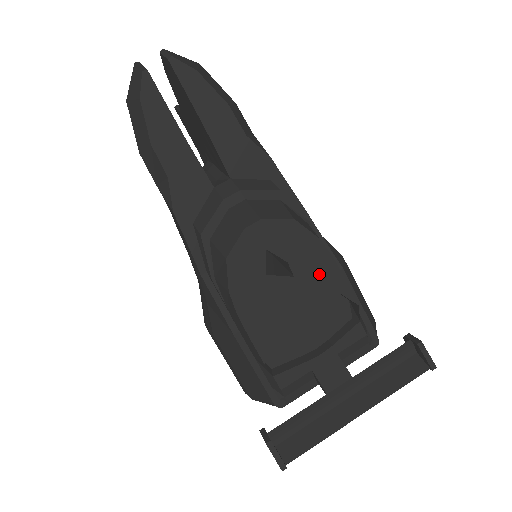
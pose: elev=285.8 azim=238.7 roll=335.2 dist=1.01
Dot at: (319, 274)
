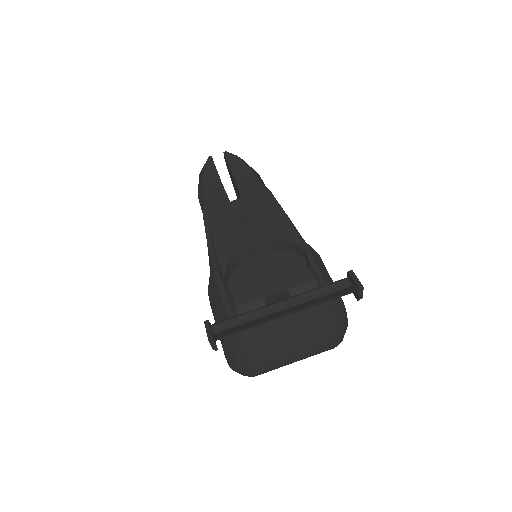
Dot at: (277, 229)
